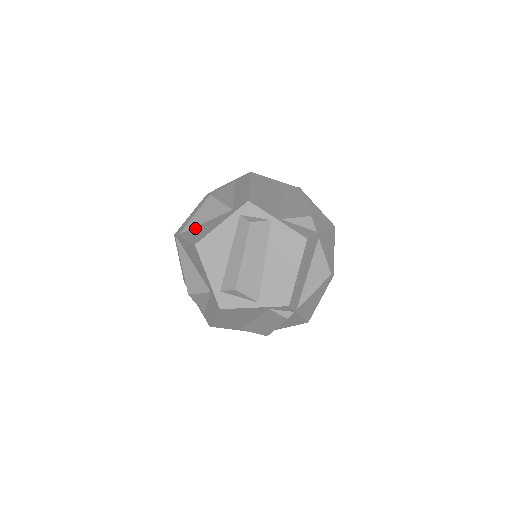
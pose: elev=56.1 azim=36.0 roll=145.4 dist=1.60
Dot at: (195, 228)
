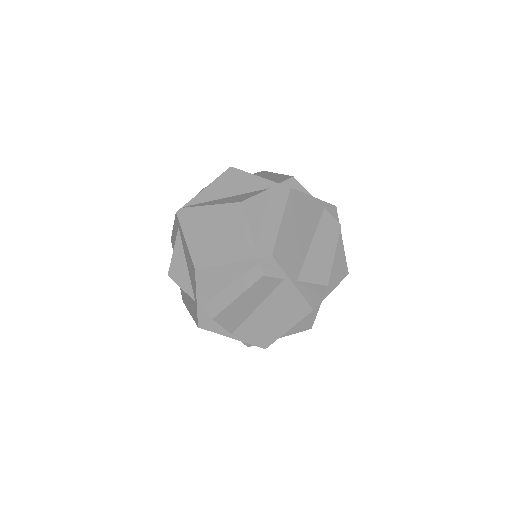
Dot at: occluded
